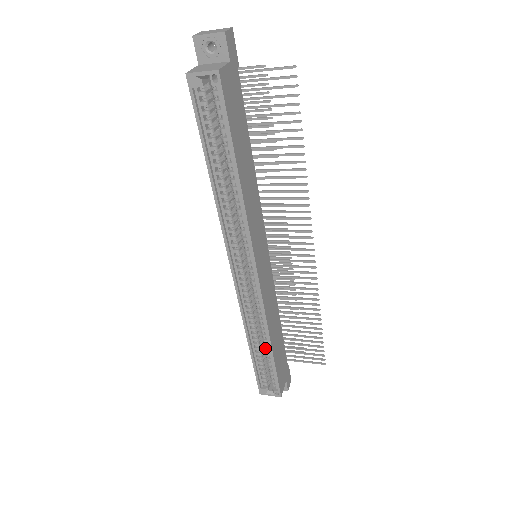
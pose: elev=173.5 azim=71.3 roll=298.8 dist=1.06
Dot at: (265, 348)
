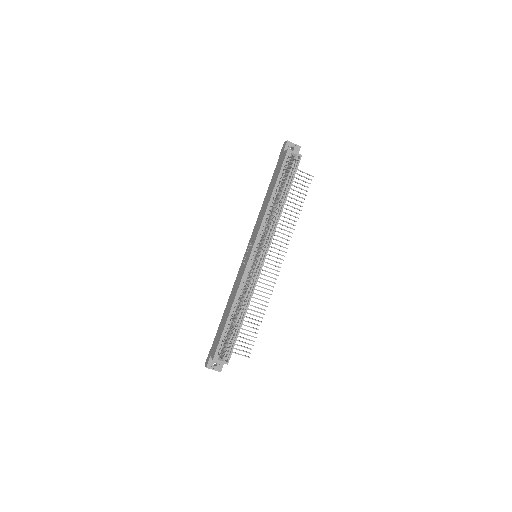
Dot at: (238, 318)
